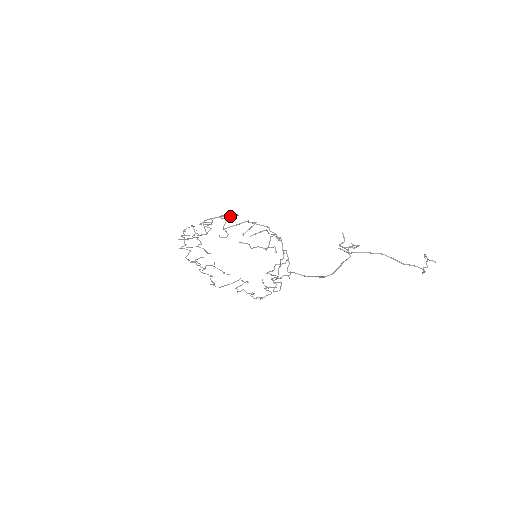
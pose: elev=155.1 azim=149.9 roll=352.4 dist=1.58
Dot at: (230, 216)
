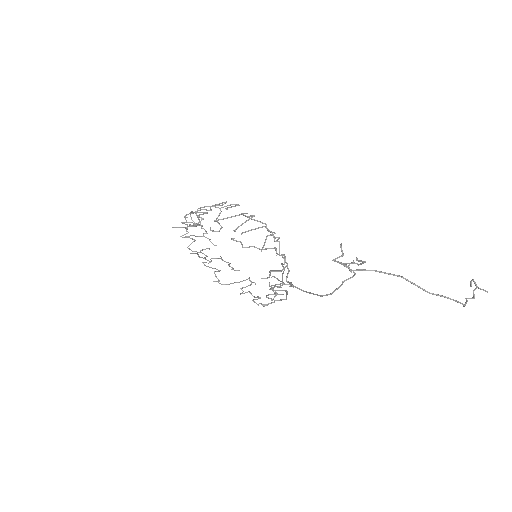
Dot at: (227, 205)
